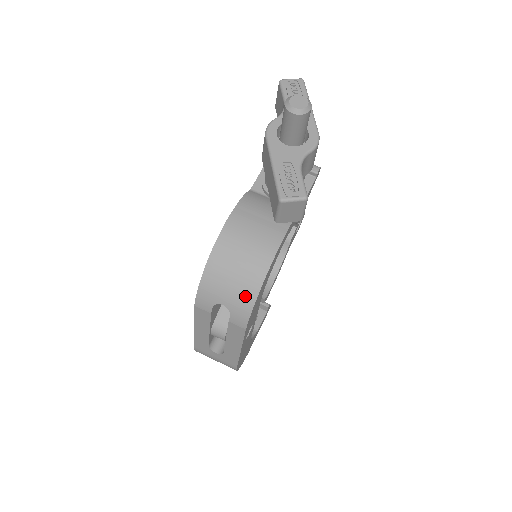
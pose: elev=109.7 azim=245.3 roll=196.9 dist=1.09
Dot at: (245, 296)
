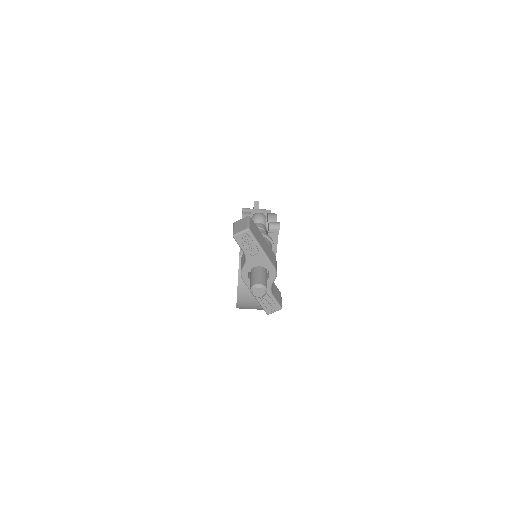
Dot at: occluded
